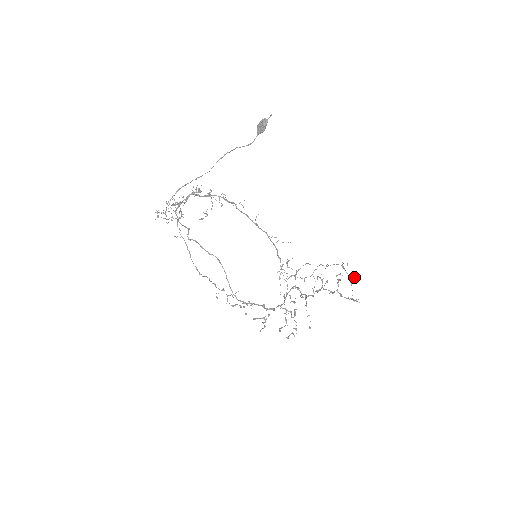
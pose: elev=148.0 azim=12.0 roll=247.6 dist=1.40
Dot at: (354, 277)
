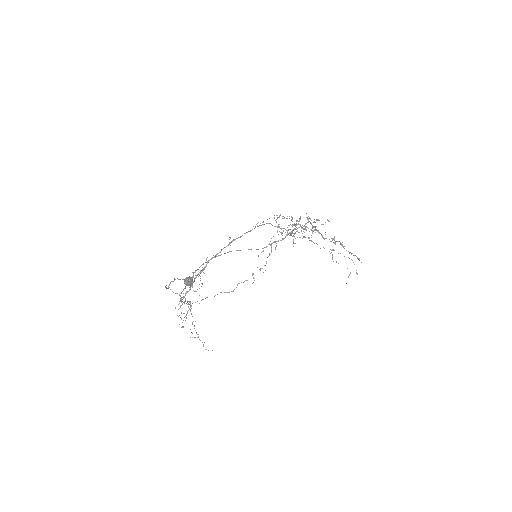
Dot at: (349, 274)
